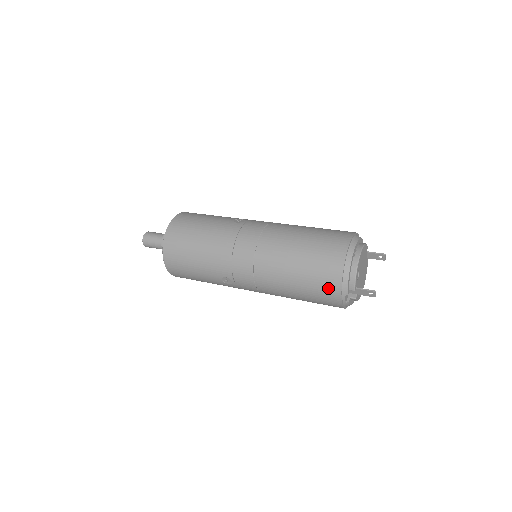
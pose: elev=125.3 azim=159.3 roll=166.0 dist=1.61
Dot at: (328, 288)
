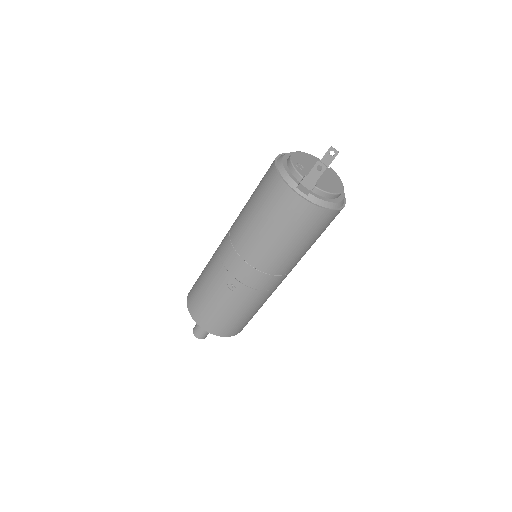
Dot at: (278, 194)
